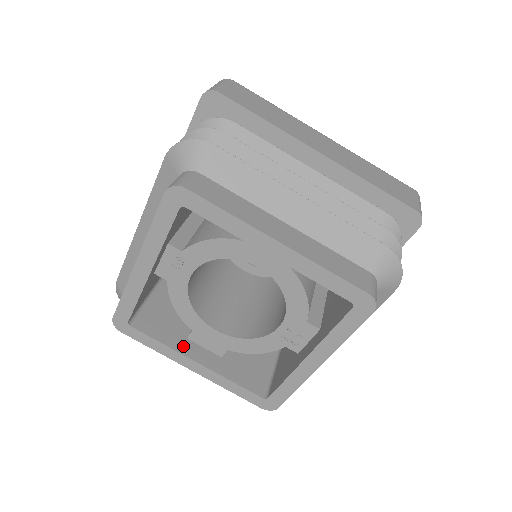
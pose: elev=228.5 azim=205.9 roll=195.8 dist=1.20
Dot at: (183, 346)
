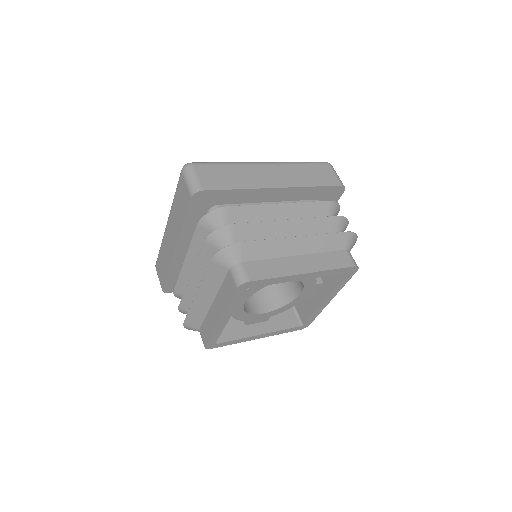
Dot at: (247, 332)
